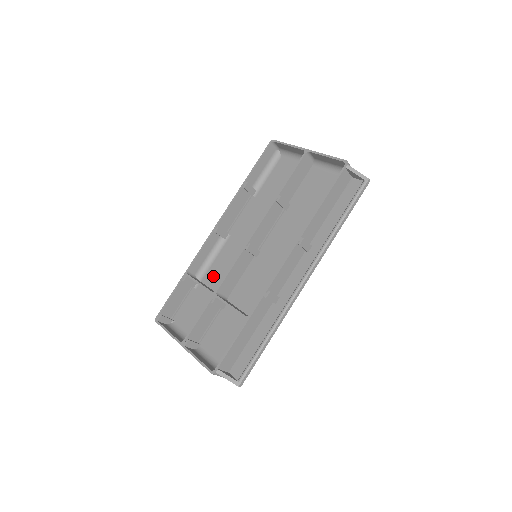
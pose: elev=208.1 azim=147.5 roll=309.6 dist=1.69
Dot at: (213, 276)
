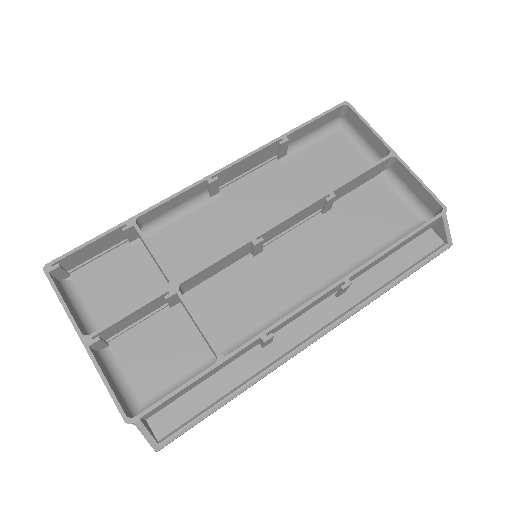
Dot at: (170, 243)
